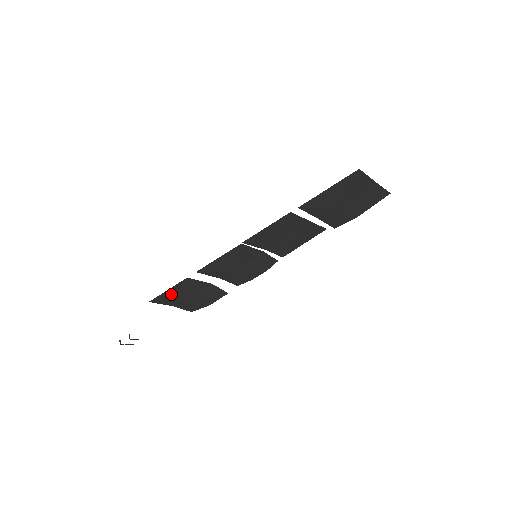
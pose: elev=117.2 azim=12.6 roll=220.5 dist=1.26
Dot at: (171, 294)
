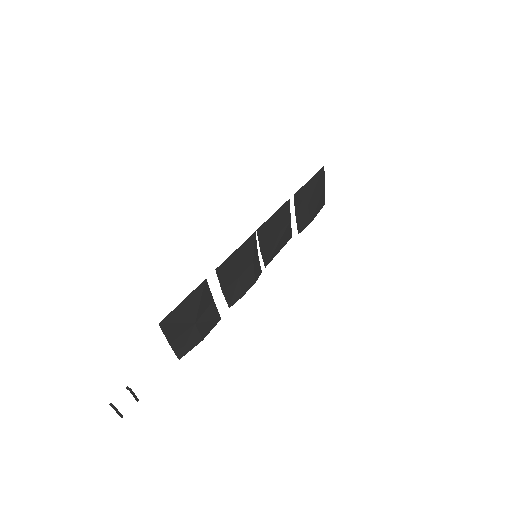
Dot at: (182, 310)
